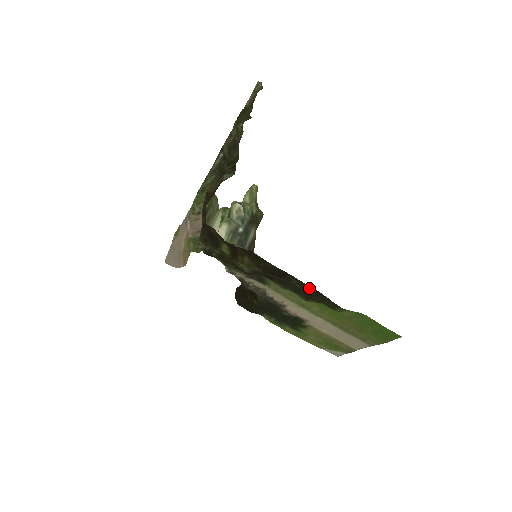
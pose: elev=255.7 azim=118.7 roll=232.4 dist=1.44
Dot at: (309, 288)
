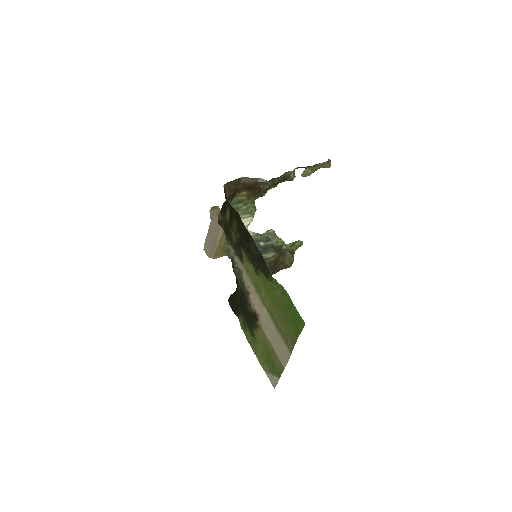
Dot at: (259, 254)
